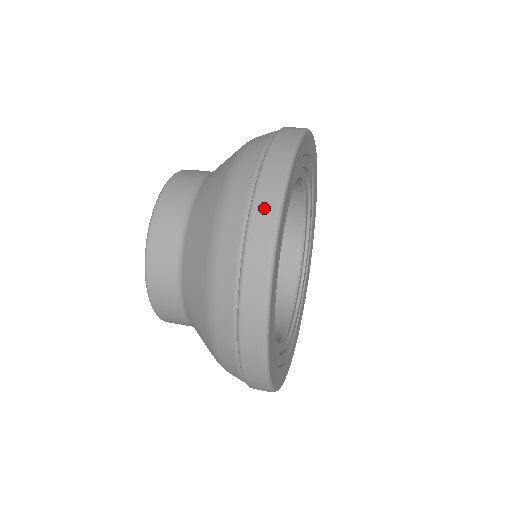
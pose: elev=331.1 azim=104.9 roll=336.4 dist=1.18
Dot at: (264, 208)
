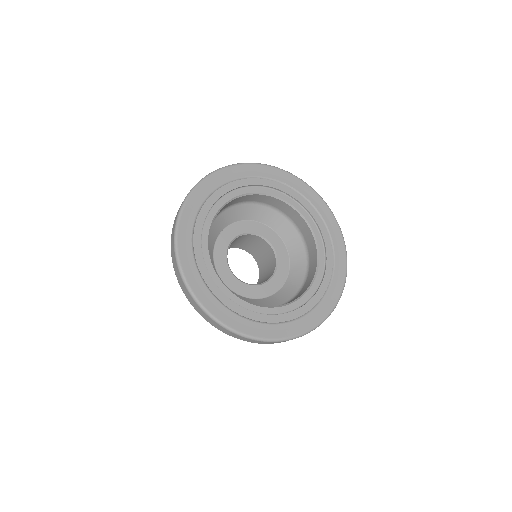
Dot at: occluded
